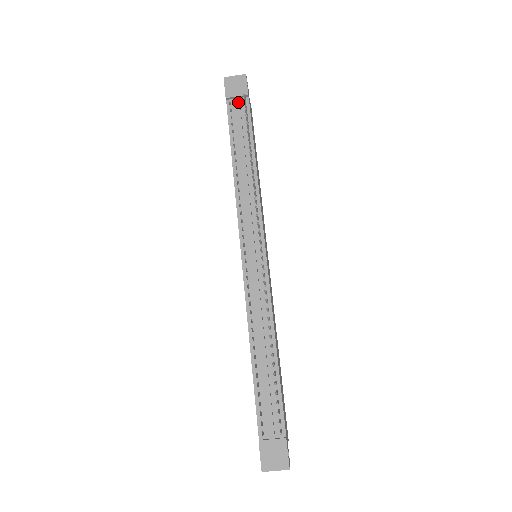
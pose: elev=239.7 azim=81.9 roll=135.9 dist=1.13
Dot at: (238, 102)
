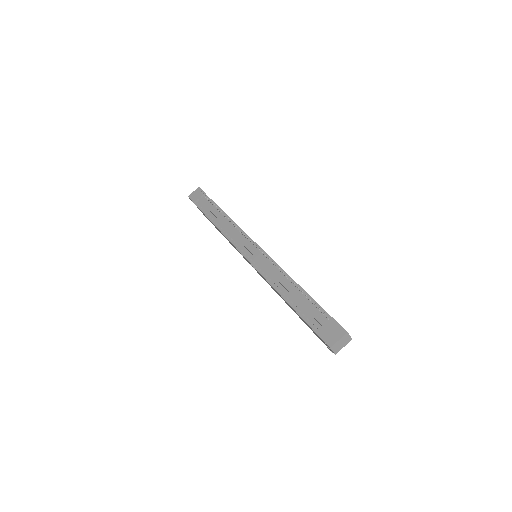
Dot at: (201, 199)
